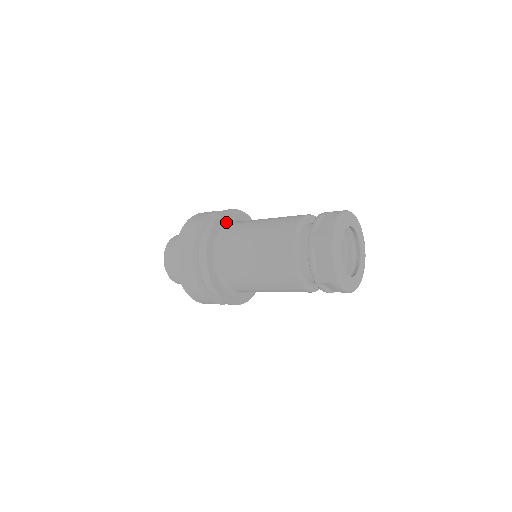
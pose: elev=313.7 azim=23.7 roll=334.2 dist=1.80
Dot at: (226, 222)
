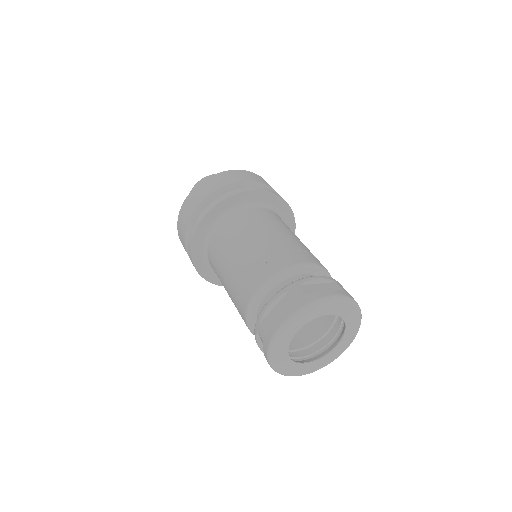
Dot at: (221, 214)
